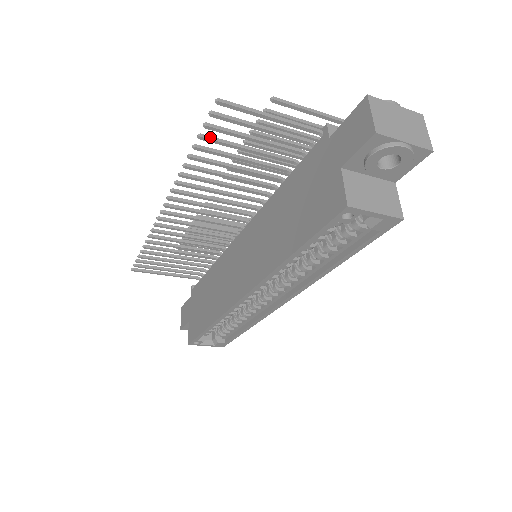
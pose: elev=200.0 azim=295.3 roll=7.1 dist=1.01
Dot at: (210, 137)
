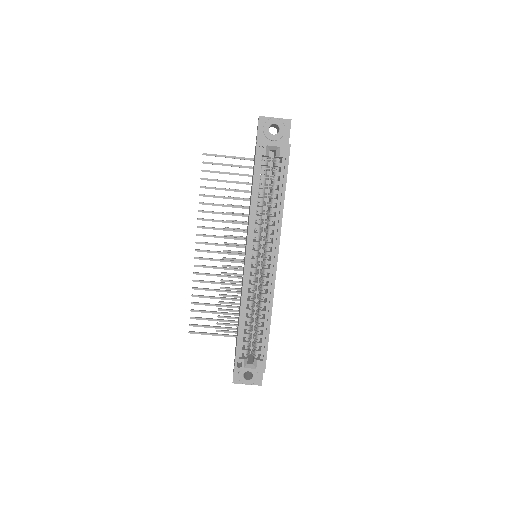
Dot at: (207, 178)
